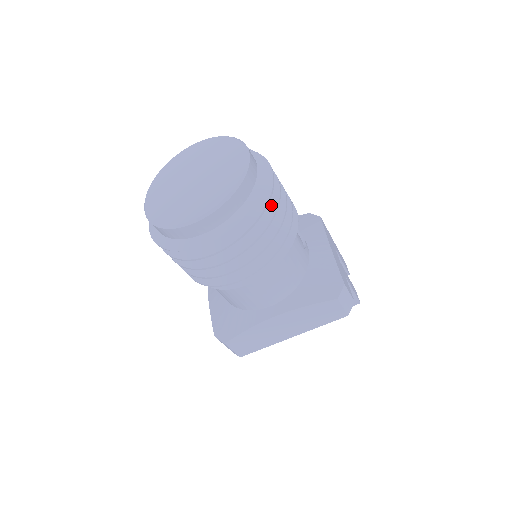
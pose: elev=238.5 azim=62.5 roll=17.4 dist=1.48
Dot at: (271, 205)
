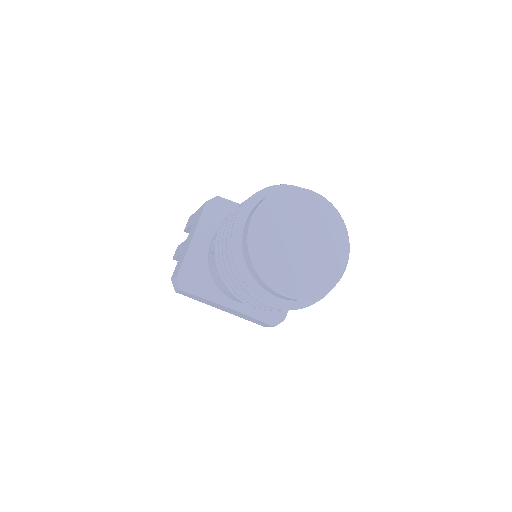
Dot at: occluded
